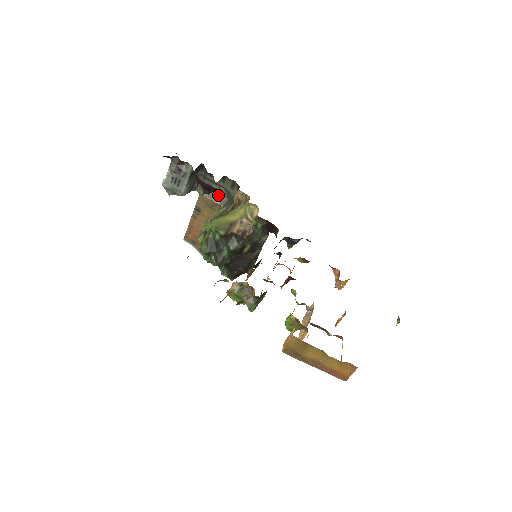
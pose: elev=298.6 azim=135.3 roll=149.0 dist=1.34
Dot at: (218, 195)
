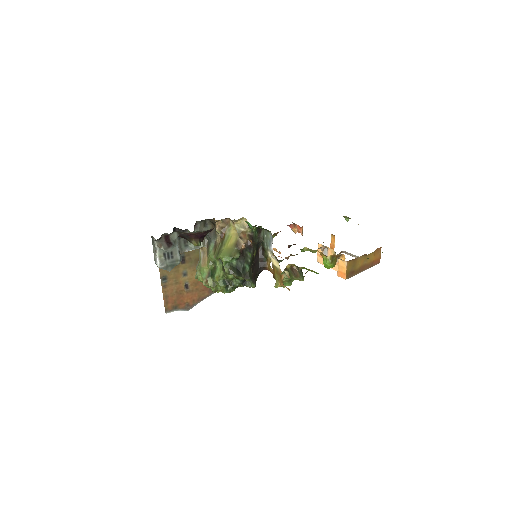
Dot at: occluded
